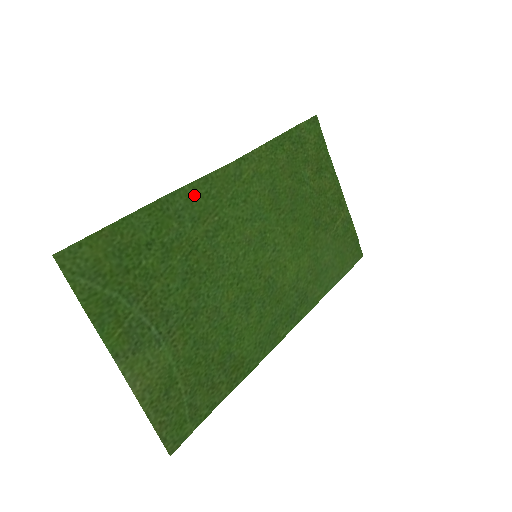
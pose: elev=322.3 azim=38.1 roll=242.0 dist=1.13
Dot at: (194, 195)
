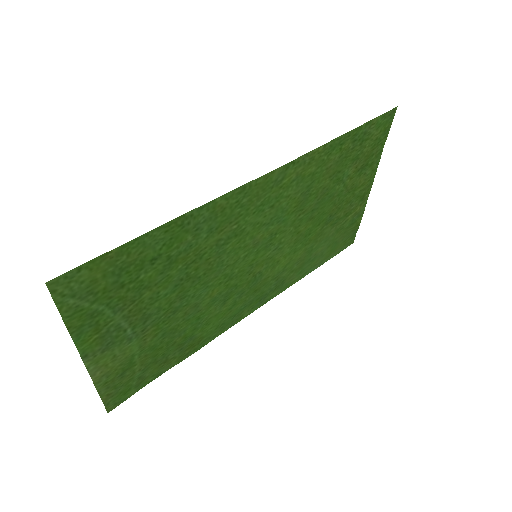
Dot at: (223, 206)
